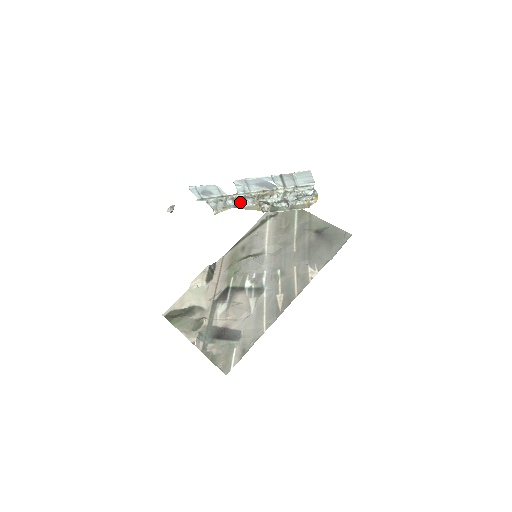
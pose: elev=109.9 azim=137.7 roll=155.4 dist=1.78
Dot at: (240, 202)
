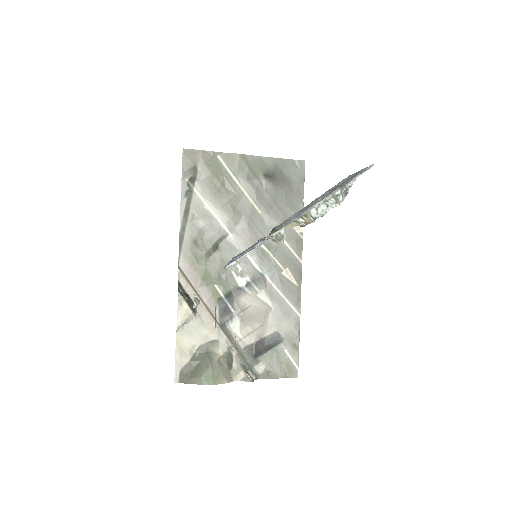
Dot at: (281, 236)
